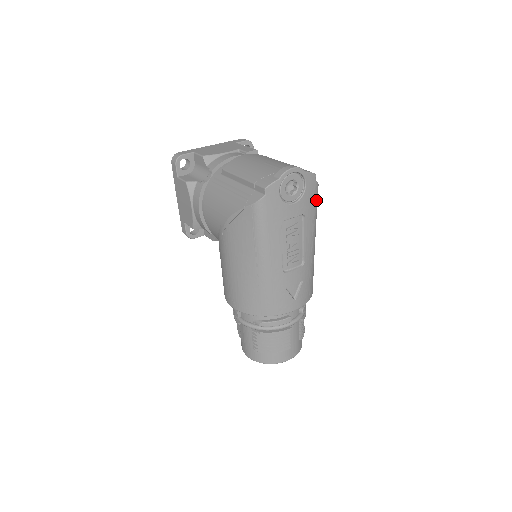
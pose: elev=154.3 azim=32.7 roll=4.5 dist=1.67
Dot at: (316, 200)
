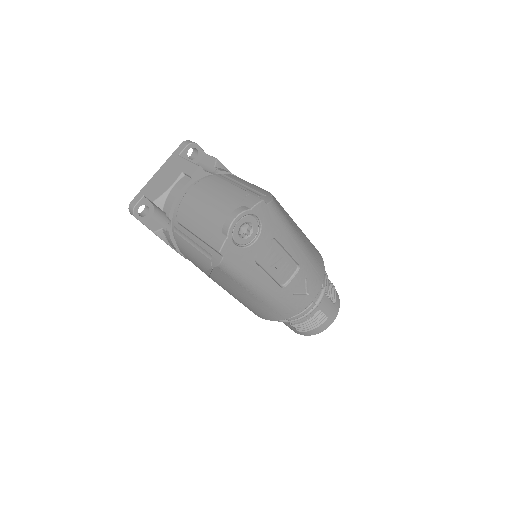
Dot at: (278, 215)
